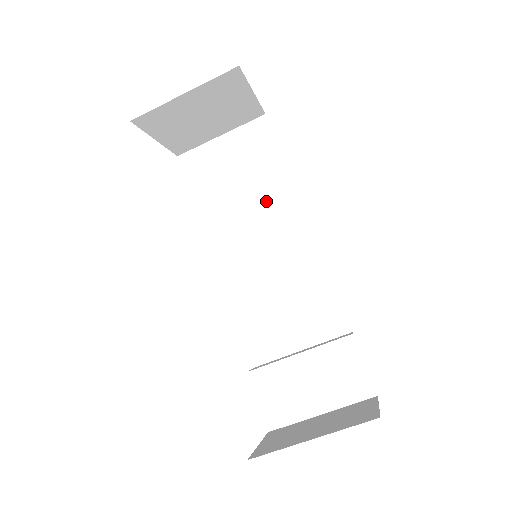
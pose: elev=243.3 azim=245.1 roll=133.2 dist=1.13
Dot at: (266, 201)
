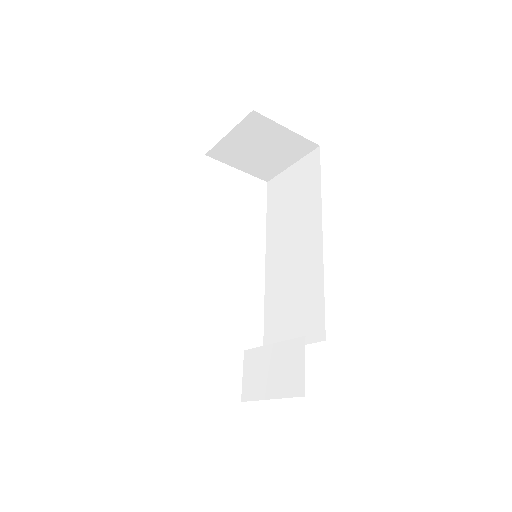
Dot at: (302, 218)
